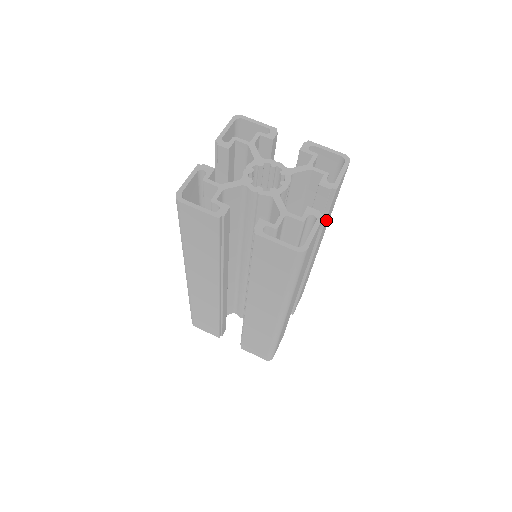
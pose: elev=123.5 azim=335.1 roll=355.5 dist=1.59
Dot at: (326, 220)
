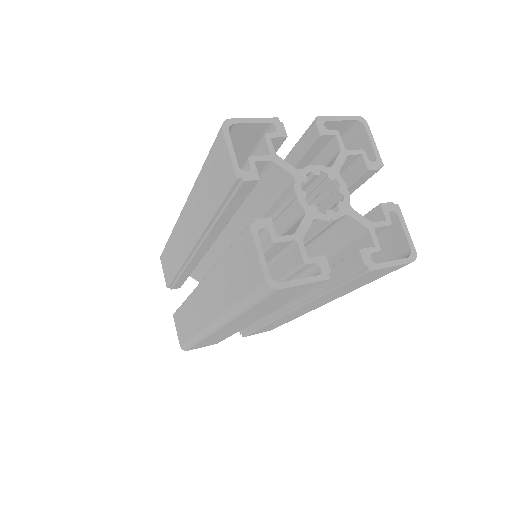
Dot at: (337, 289)
